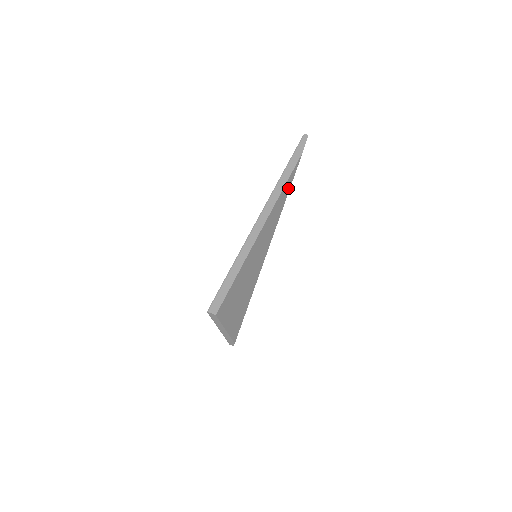
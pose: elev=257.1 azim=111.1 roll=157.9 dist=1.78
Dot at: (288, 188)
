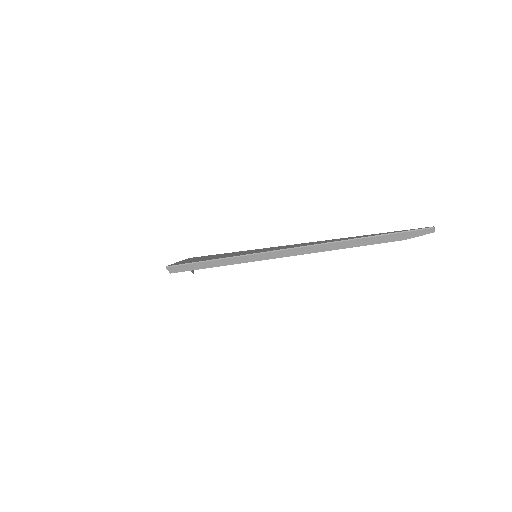
Dot at: occluded
